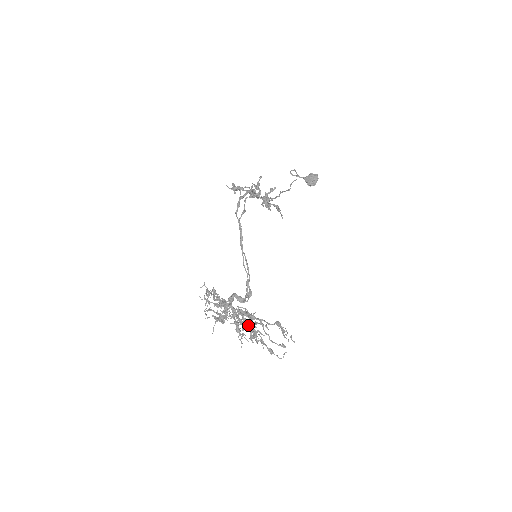
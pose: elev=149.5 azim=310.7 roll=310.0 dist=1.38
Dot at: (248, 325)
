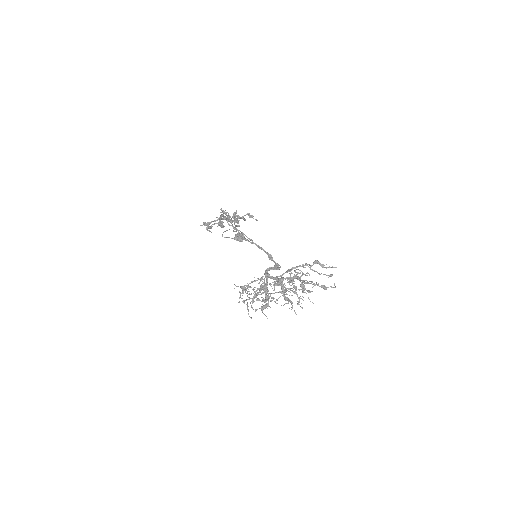
Dot at: (296, 274)
